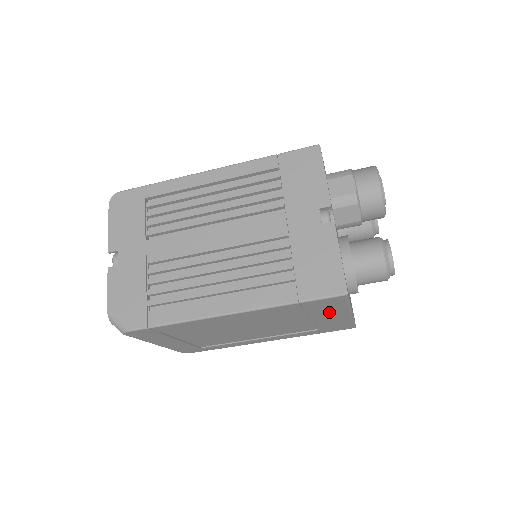
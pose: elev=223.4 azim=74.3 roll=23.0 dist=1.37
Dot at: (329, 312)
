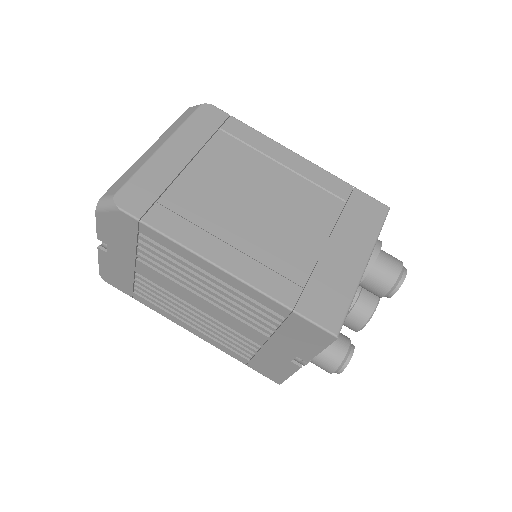
Dot at: (355, 235)
